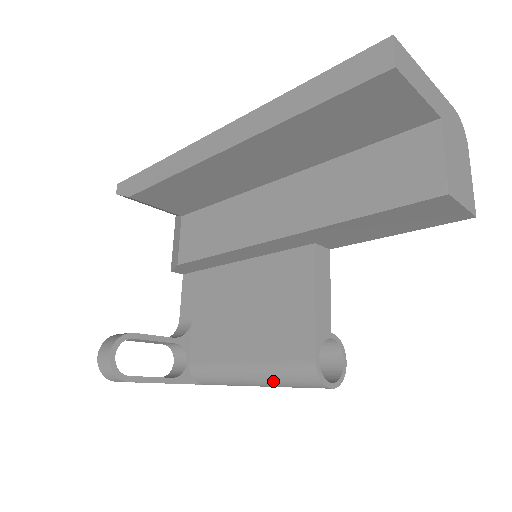
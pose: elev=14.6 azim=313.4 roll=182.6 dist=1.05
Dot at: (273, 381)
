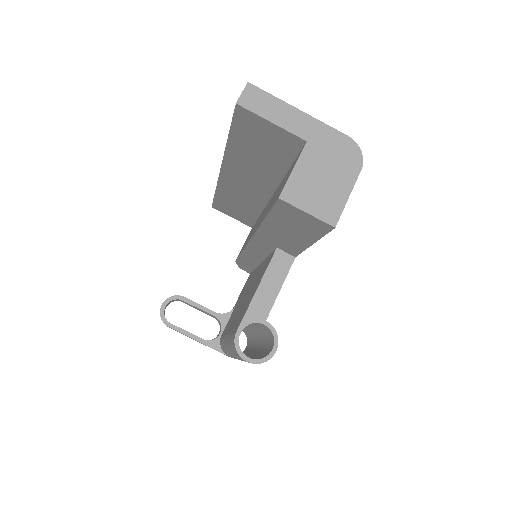
Dot at: (231, 350)
